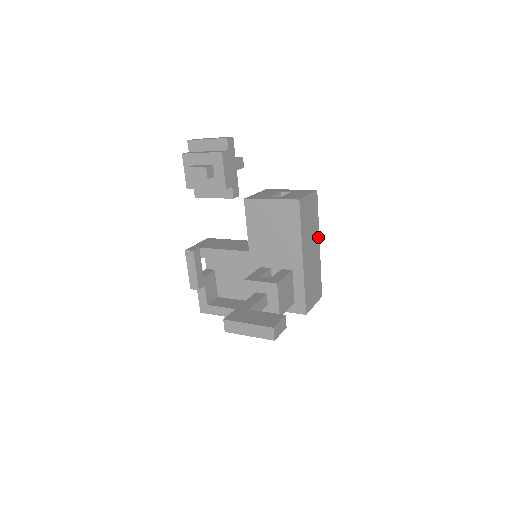
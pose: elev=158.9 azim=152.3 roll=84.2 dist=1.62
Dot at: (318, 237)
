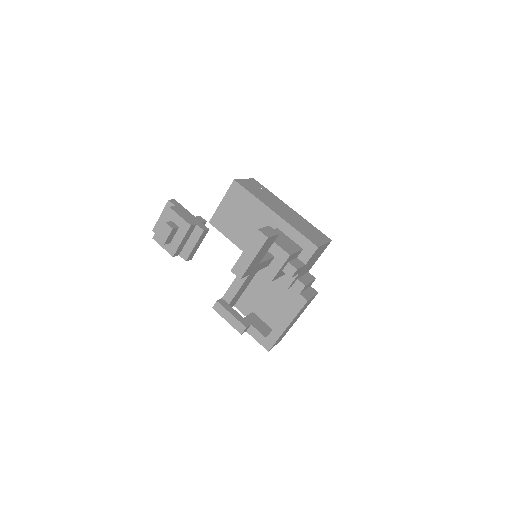
Dot at: (284, 204)
